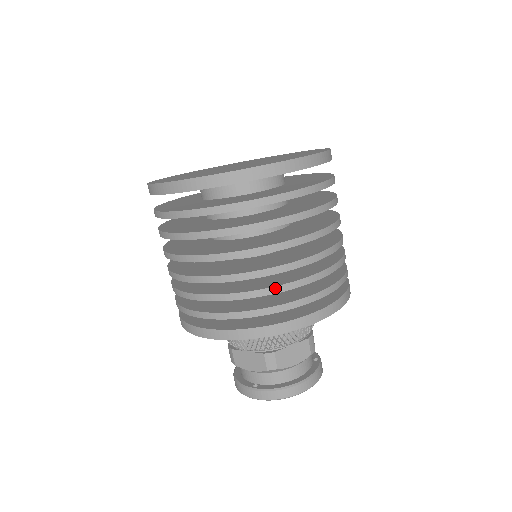
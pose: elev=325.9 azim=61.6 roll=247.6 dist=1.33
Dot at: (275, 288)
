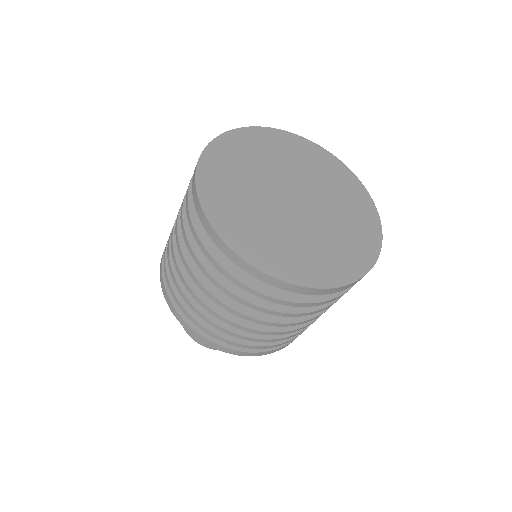
Dot at: occluded
